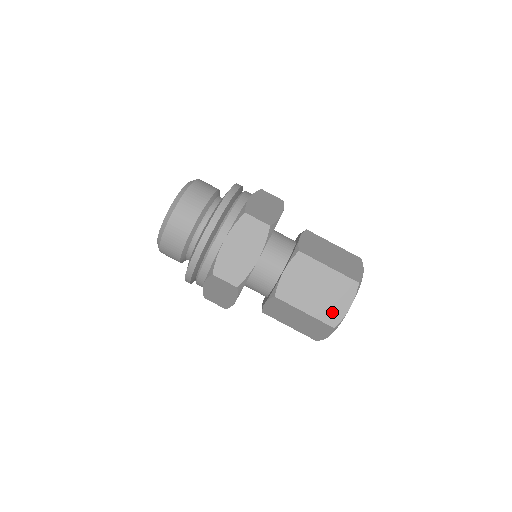
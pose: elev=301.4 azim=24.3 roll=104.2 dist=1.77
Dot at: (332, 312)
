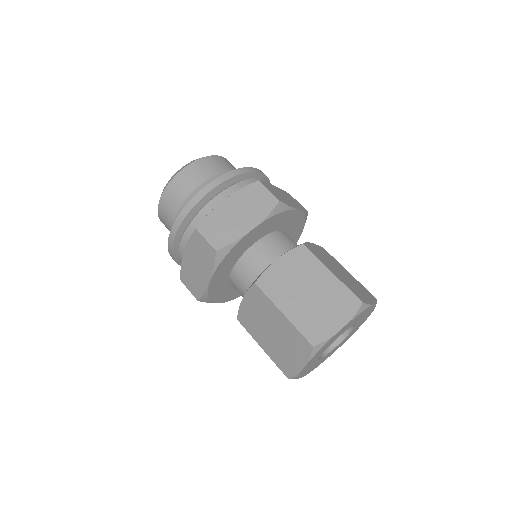
Dot at: (286, 362)
